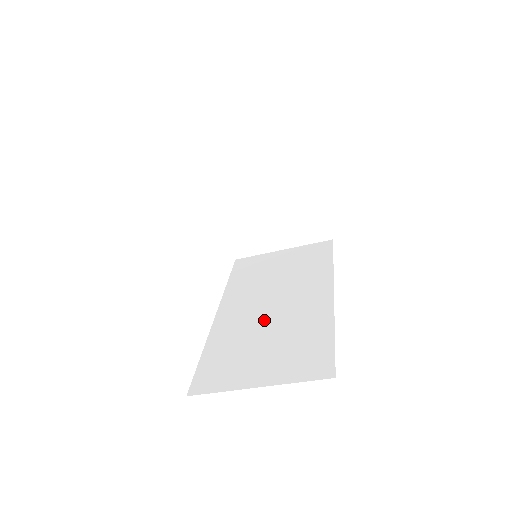
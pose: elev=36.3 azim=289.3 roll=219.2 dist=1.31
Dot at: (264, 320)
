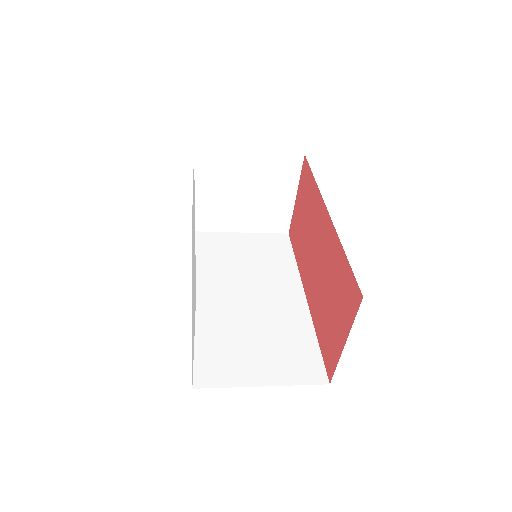
Dot at: (247, 313)
